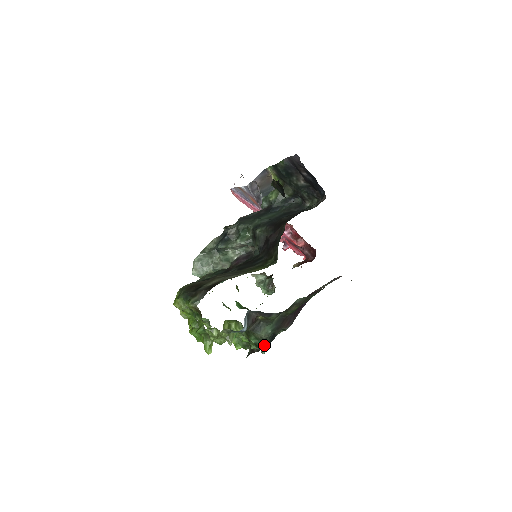
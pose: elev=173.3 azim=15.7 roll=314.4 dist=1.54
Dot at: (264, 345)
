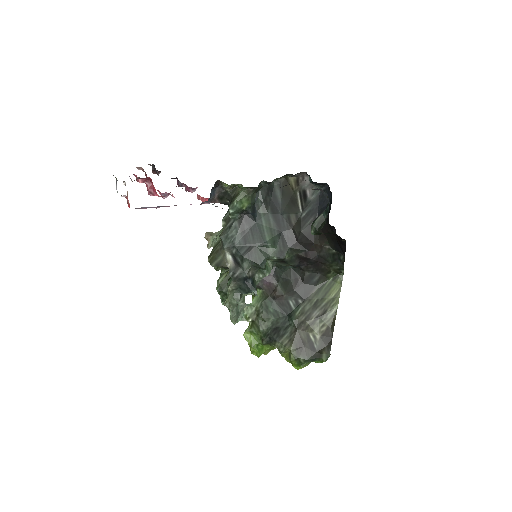
Dot at: occluded
